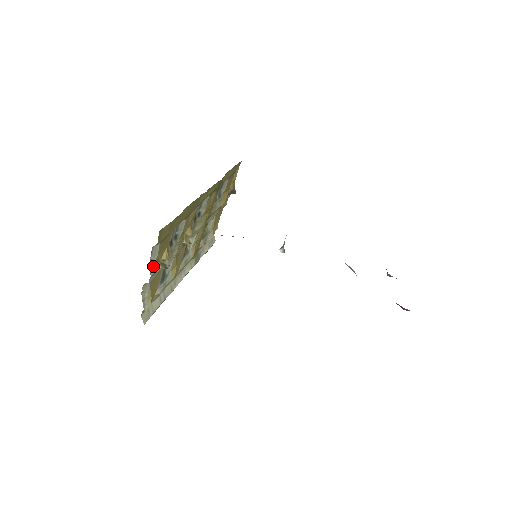
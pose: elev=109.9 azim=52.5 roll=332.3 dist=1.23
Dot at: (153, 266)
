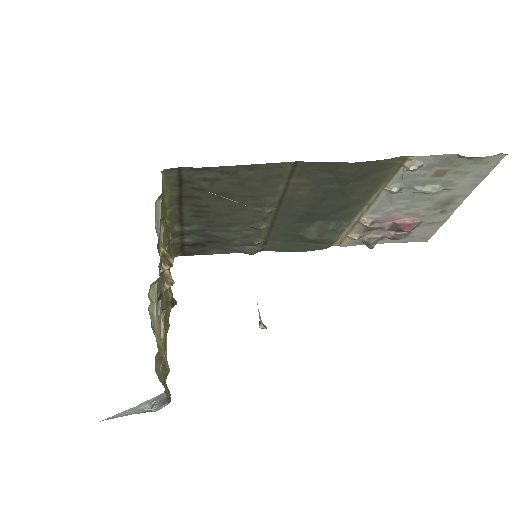
Dot at: (158, 246)
